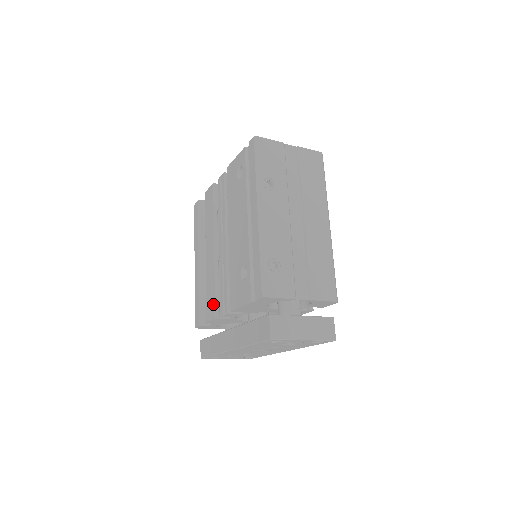
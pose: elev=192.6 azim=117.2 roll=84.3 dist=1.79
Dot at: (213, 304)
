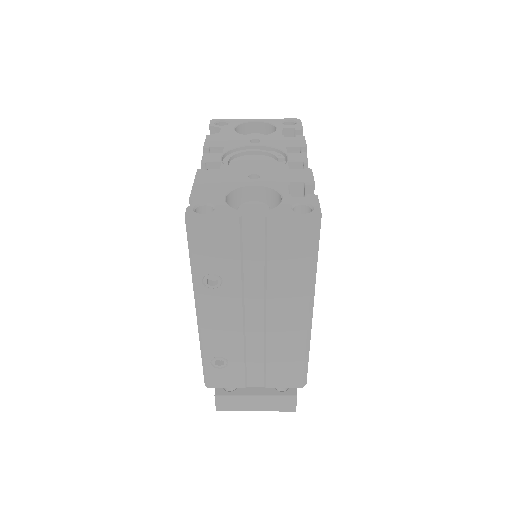
Dot at: occluded
